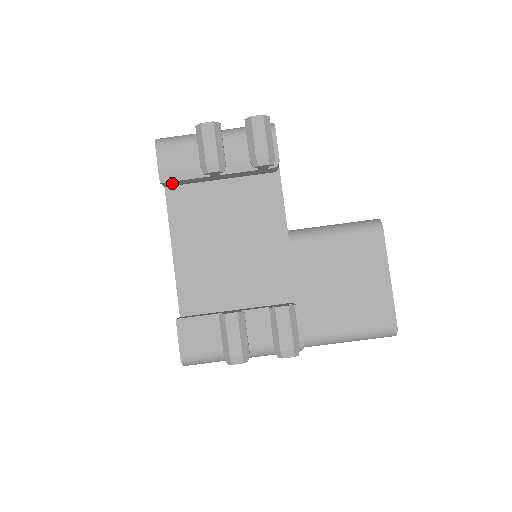
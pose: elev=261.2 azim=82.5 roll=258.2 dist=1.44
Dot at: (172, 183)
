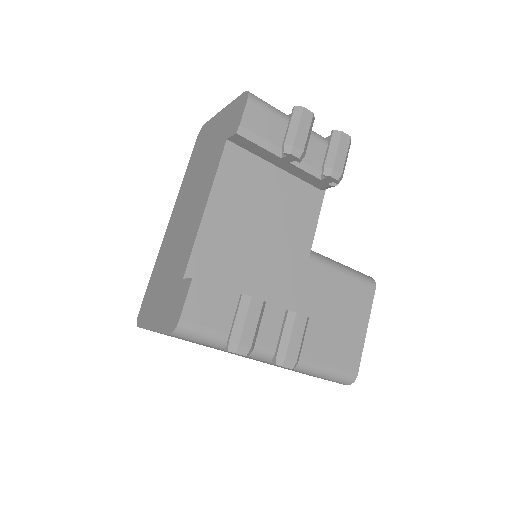
Dot at: (242, 141)
